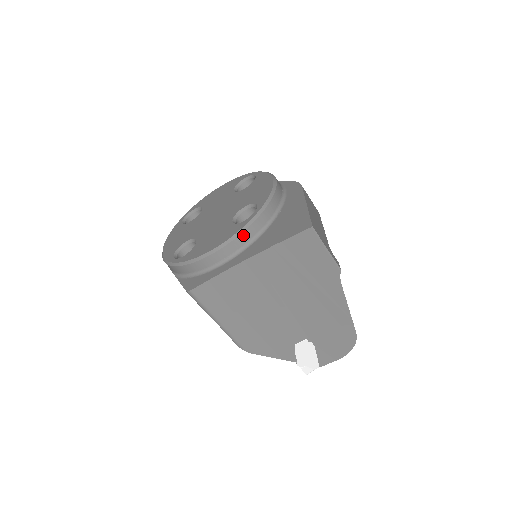
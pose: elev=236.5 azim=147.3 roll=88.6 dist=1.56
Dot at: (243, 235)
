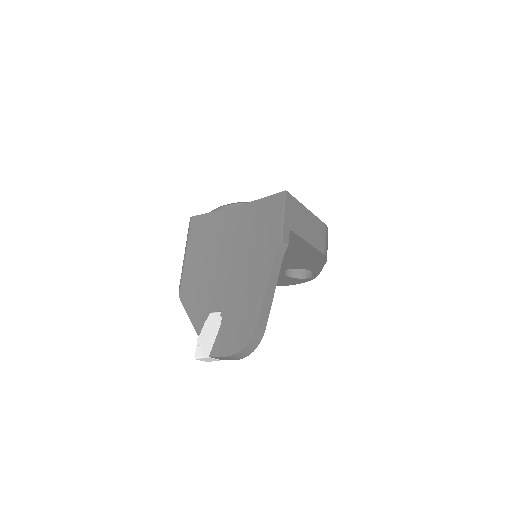
Dot at: occluded
